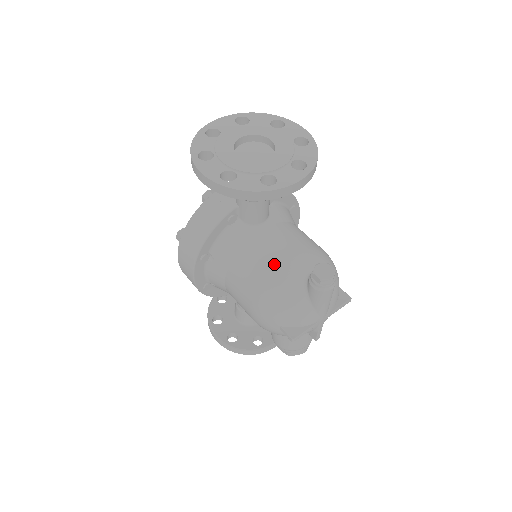
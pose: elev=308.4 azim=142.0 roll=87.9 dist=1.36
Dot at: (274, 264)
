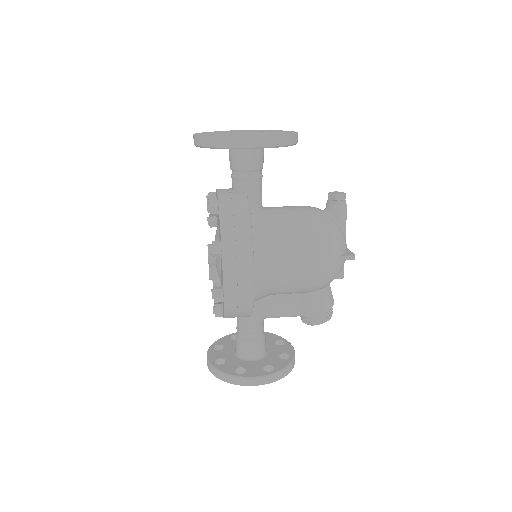
Dot at: (304, 214)
